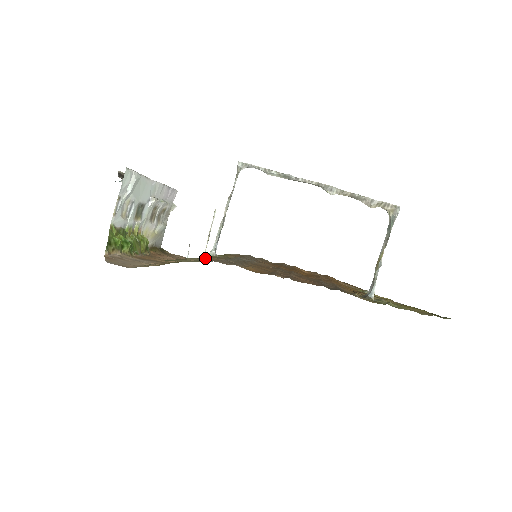
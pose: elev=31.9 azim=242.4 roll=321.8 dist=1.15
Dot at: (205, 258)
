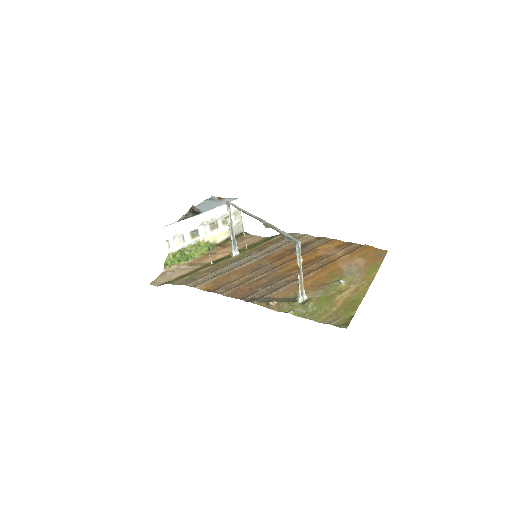
Dot at: (200, 273)
